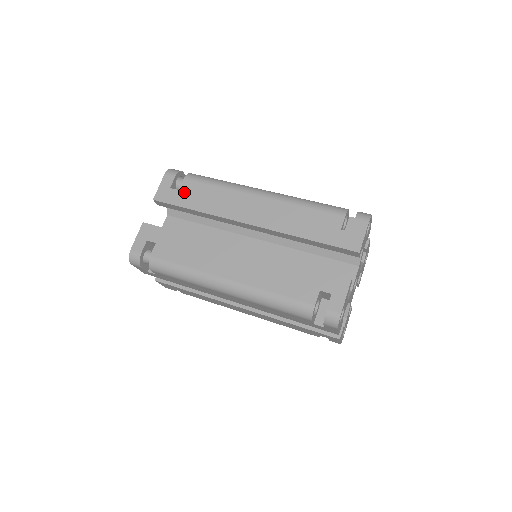
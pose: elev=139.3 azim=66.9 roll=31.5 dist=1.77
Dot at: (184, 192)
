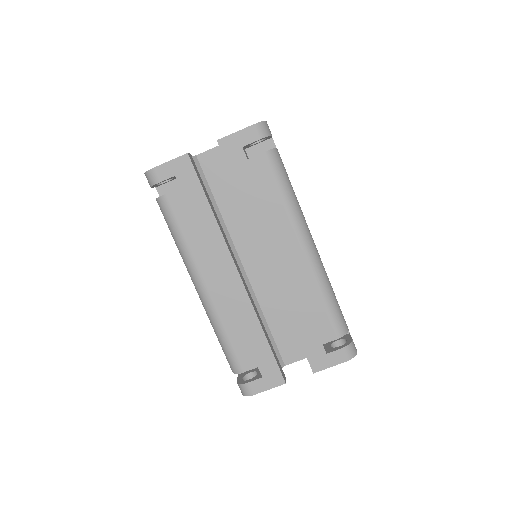
Dot at: (250, 167)
